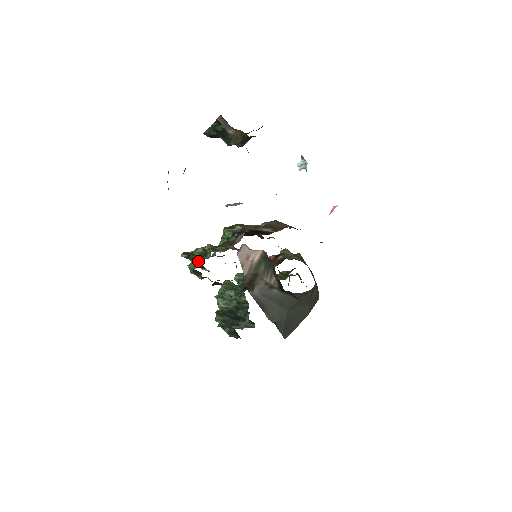
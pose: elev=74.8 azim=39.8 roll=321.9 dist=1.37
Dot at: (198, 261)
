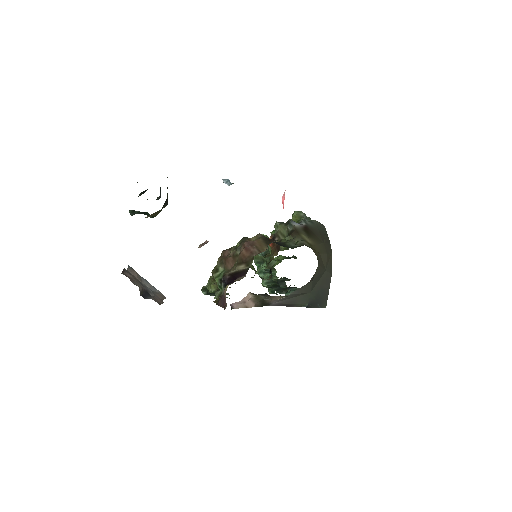
Dot at: occluded
